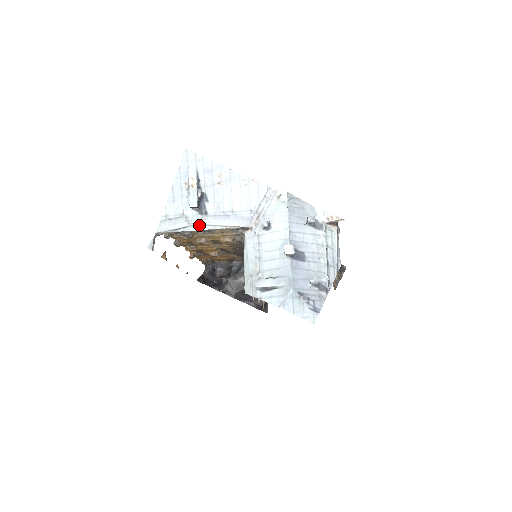
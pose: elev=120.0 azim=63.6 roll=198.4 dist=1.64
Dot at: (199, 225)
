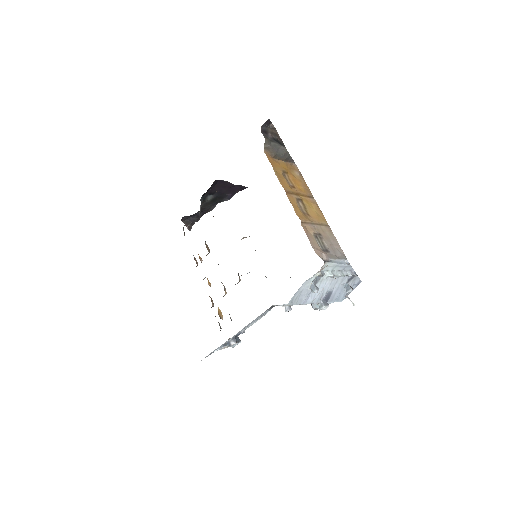
Dot at: occluded
